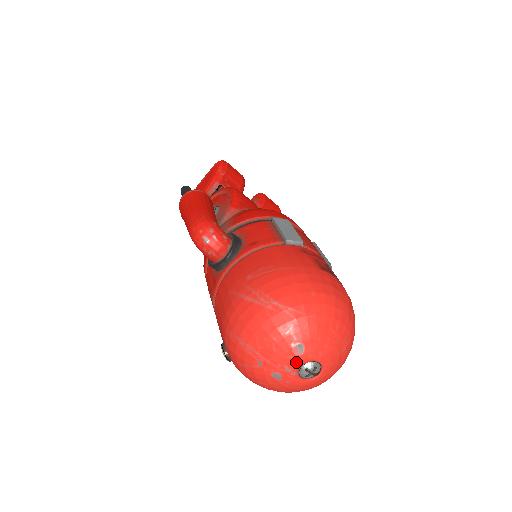
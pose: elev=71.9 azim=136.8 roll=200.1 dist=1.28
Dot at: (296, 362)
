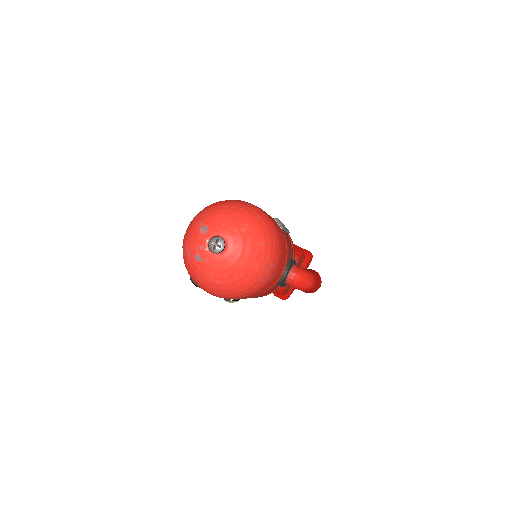
Dot at: (204, 239)
